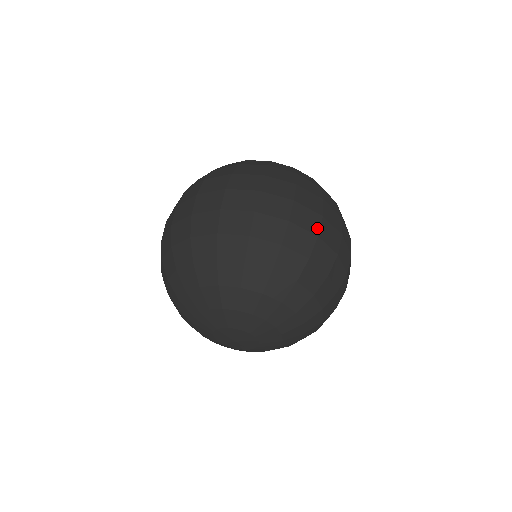
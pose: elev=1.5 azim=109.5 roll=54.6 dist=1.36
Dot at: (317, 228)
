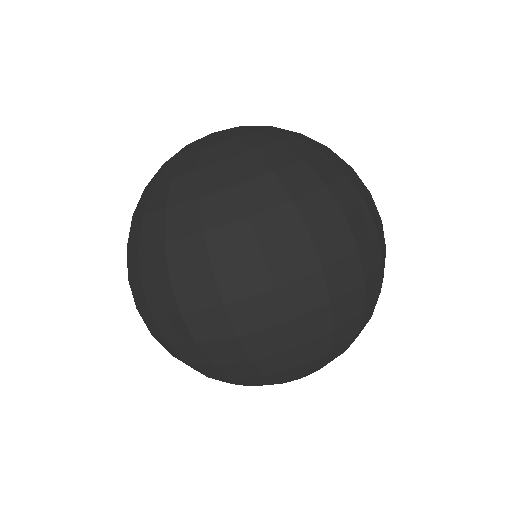
Dot at: (384, 241)
